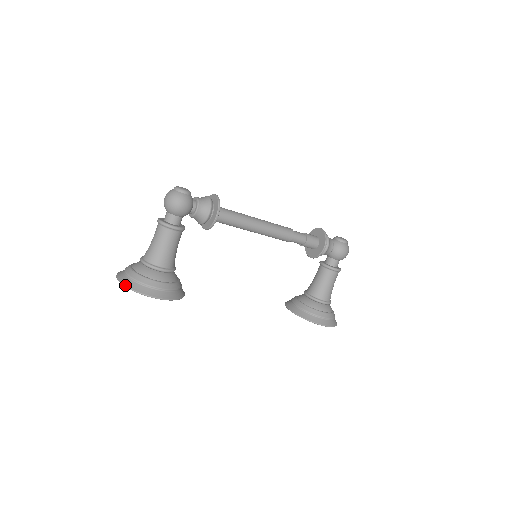
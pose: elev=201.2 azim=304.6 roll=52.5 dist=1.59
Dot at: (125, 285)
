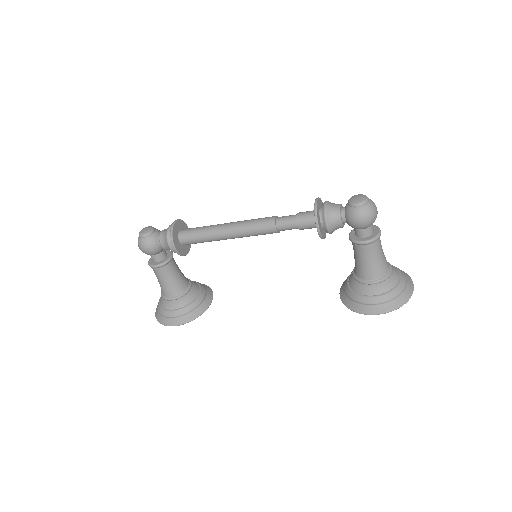
Dot at: (155, 315)
